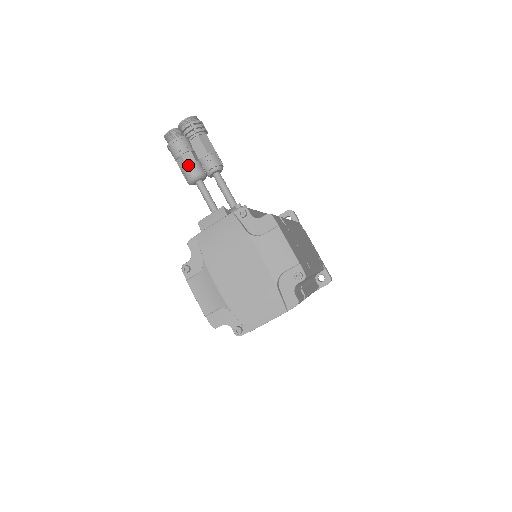
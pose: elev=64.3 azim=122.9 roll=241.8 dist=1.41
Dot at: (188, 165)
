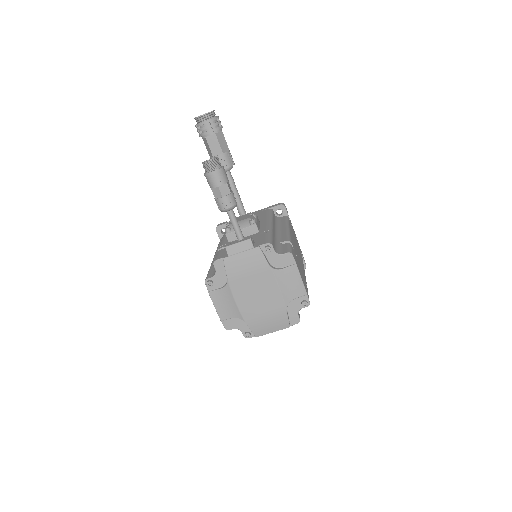
Dot at: (224, 197)
